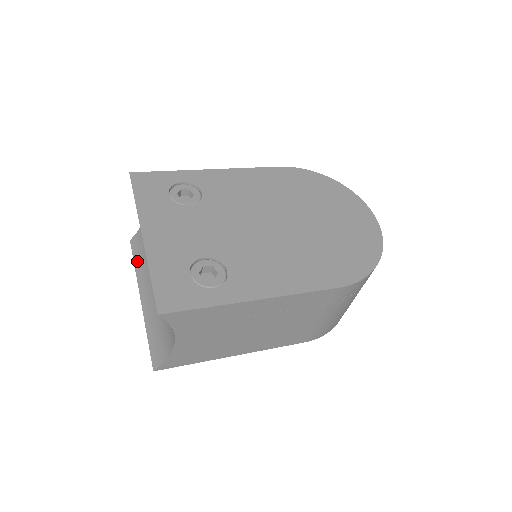
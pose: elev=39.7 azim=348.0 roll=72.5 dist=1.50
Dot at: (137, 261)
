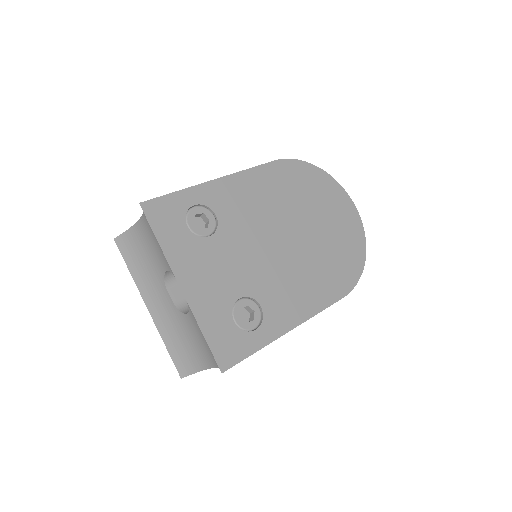
Dot at: (132, 266)
